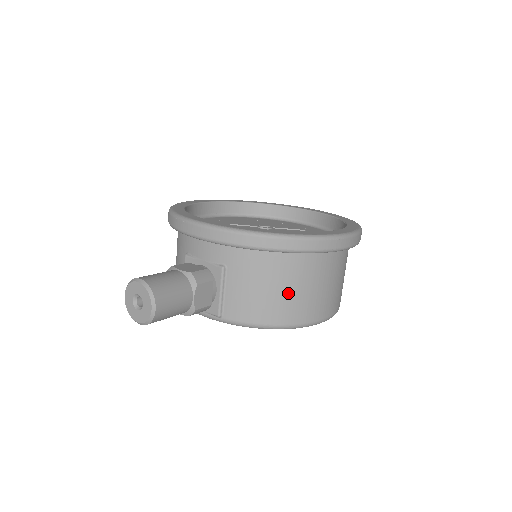
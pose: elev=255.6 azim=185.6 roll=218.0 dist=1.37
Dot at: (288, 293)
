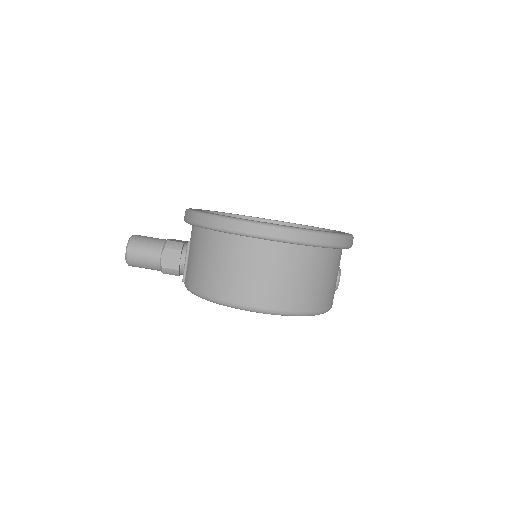
Dot at: (211, 267)
